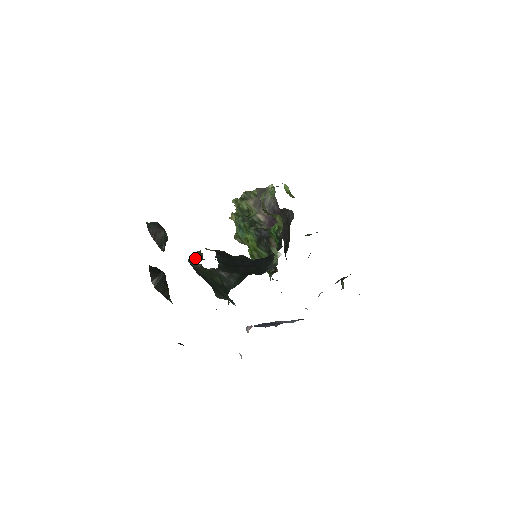
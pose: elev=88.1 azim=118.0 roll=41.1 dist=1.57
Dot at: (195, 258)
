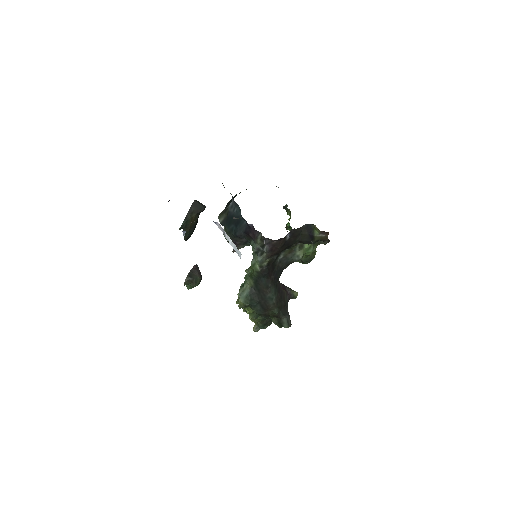
Dot at: occluded
